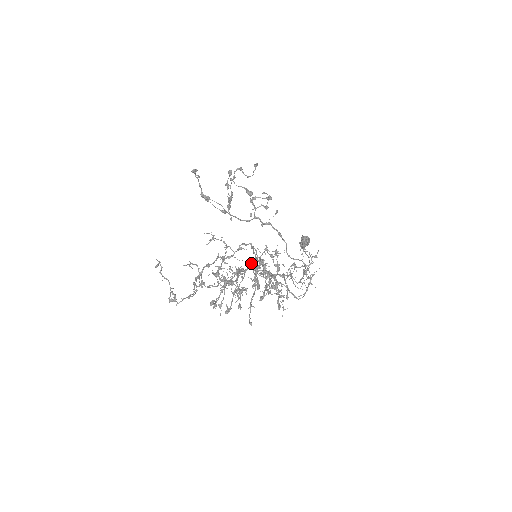
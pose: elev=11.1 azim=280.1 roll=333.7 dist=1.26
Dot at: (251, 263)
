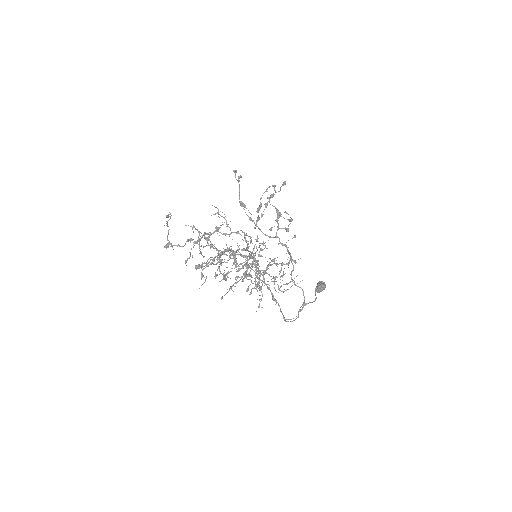
Dot at: (256, 271)
